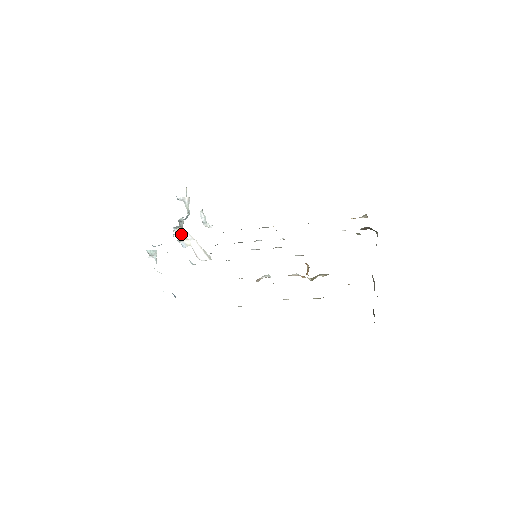
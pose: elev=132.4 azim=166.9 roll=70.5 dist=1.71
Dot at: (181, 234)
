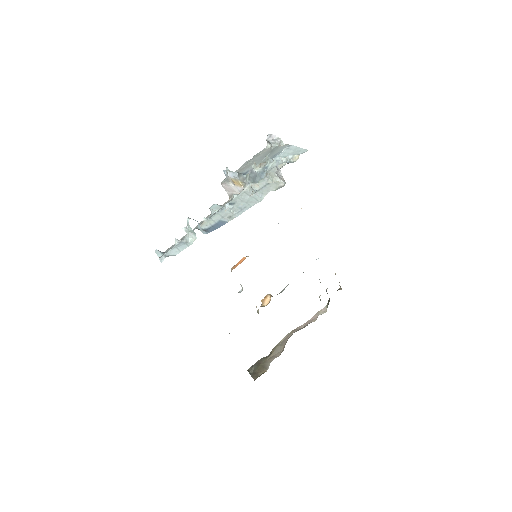
Dot at: (236, 181)
